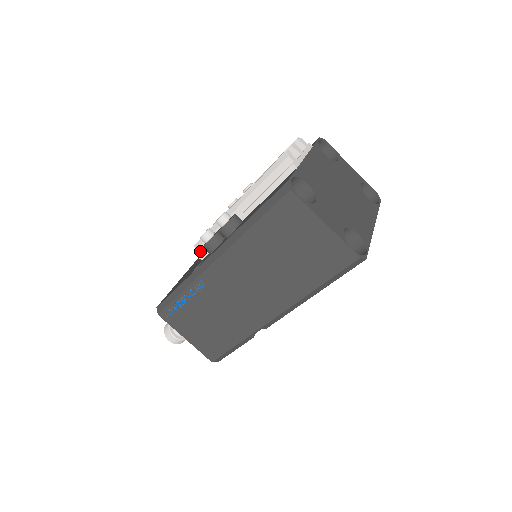
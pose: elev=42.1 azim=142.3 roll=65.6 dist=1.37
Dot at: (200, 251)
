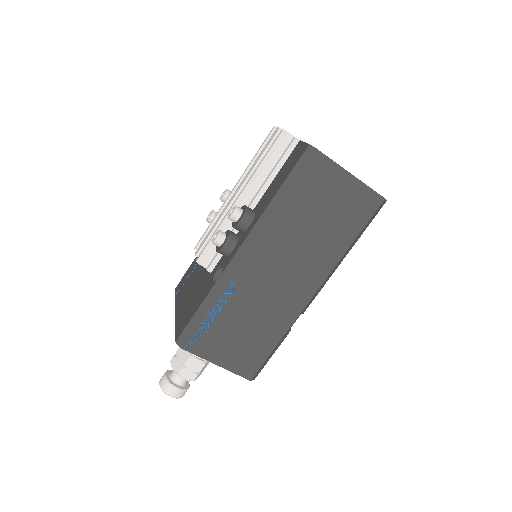
Dot at: (206, 264)
